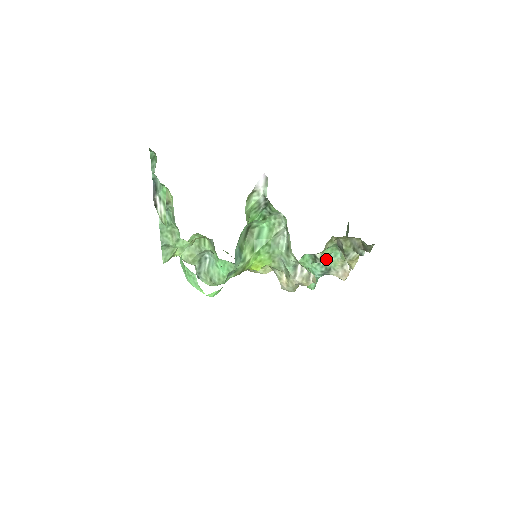
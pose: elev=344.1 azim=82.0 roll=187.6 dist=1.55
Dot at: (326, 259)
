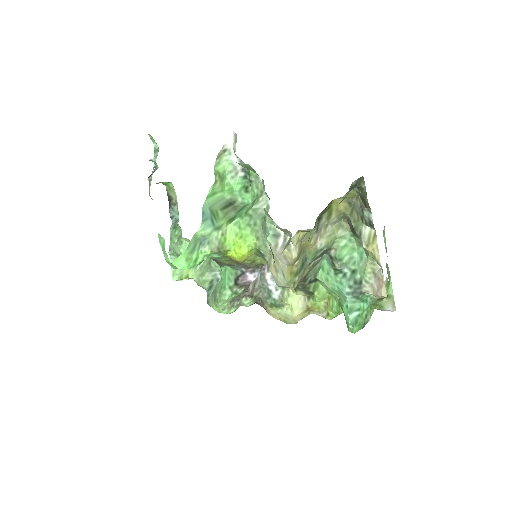
Dot at: (353, 268)
